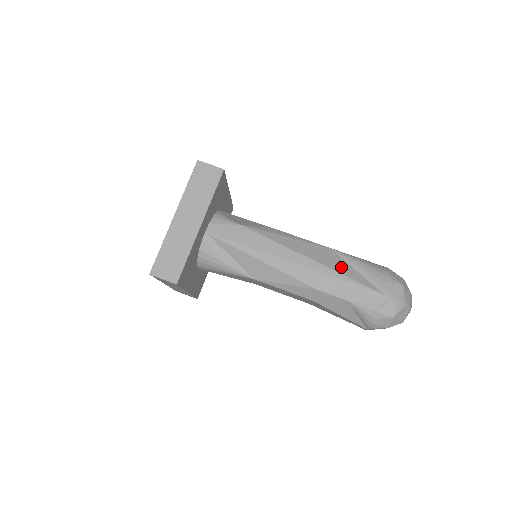
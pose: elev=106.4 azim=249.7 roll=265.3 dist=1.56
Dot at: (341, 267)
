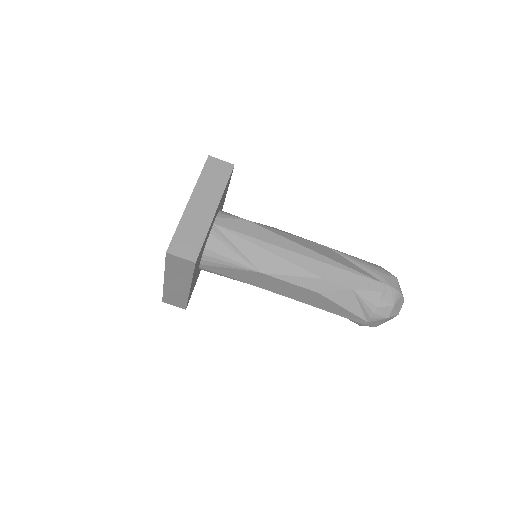
Dot at: (342, 260)
